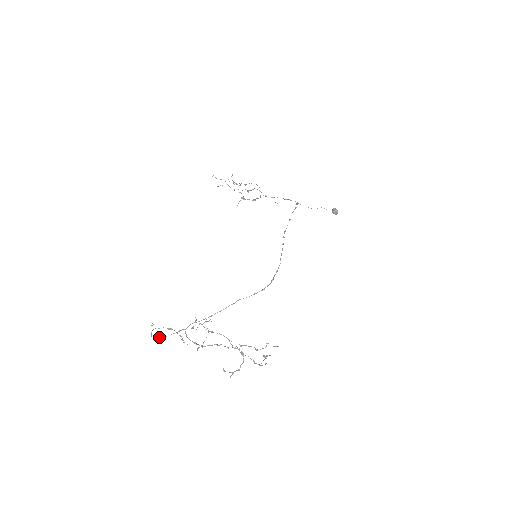
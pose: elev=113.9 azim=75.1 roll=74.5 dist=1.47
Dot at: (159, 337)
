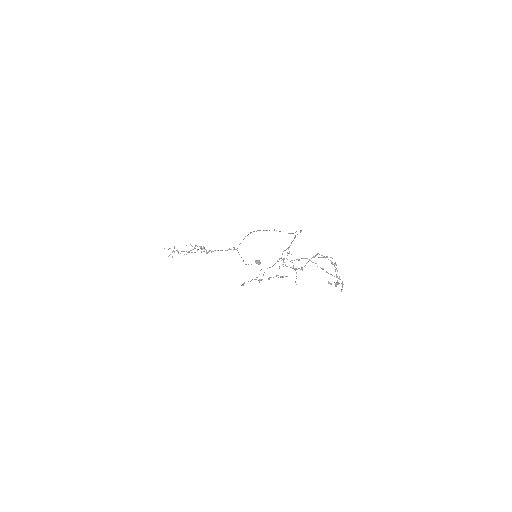
Dot at: (269, 267)
